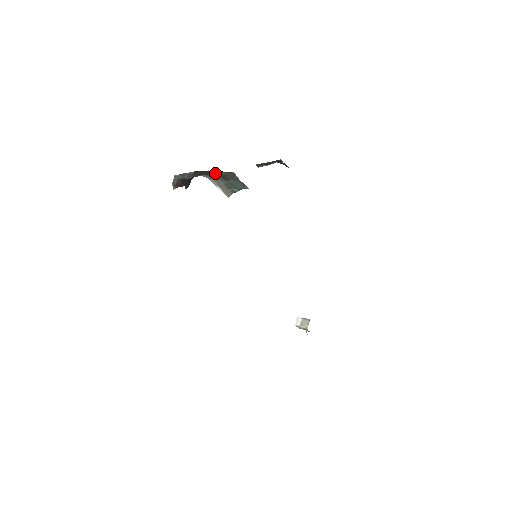
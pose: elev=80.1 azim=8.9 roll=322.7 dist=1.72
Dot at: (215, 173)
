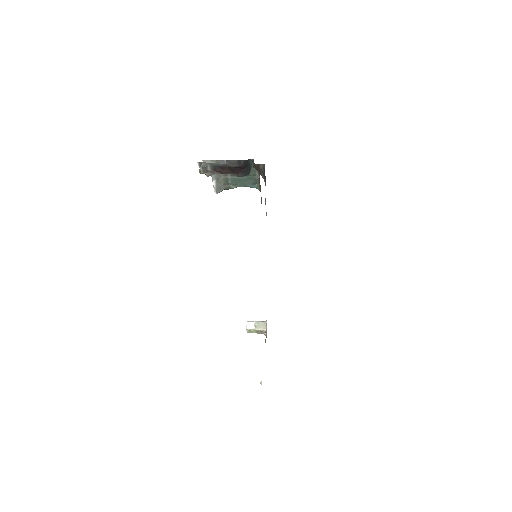
Dot at: occluded
